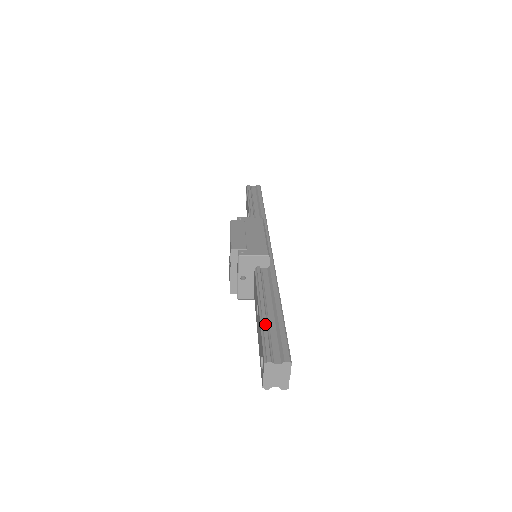
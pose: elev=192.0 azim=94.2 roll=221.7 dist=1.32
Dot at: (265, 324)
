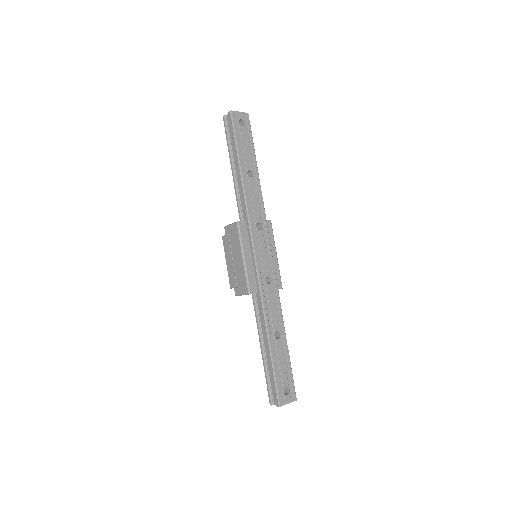
Dot at: (264, 369)
